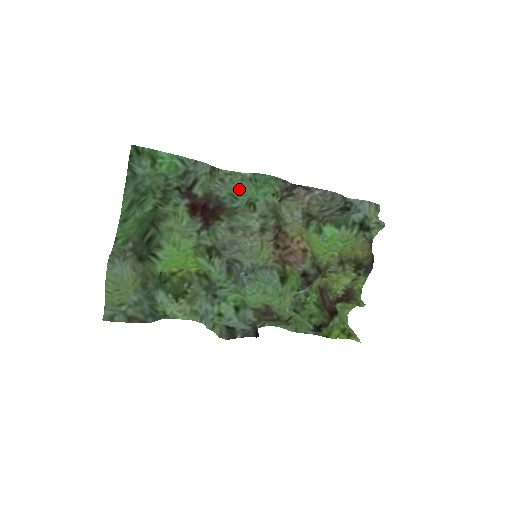
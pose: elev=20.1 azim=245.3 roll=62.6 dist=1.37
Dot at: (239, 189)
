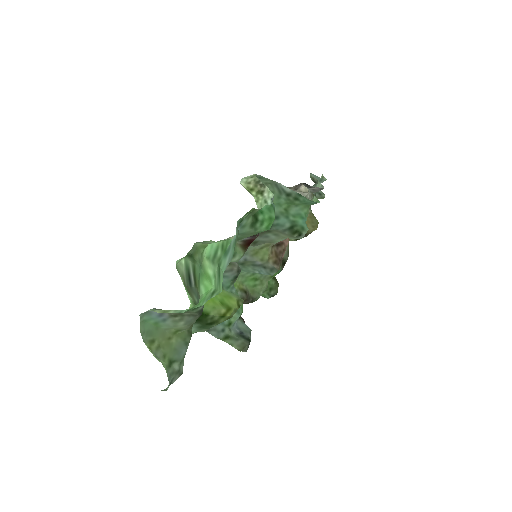
Dot at: occluded
